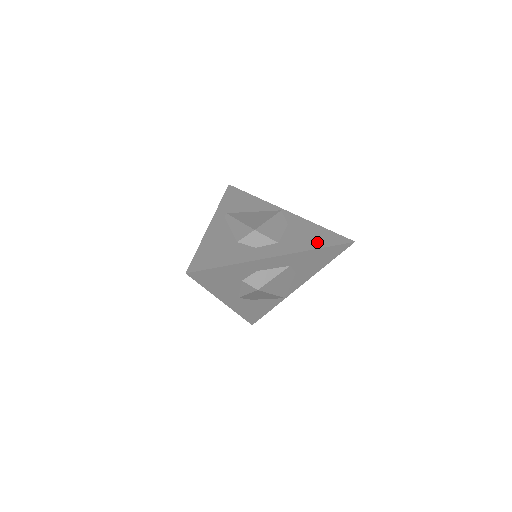
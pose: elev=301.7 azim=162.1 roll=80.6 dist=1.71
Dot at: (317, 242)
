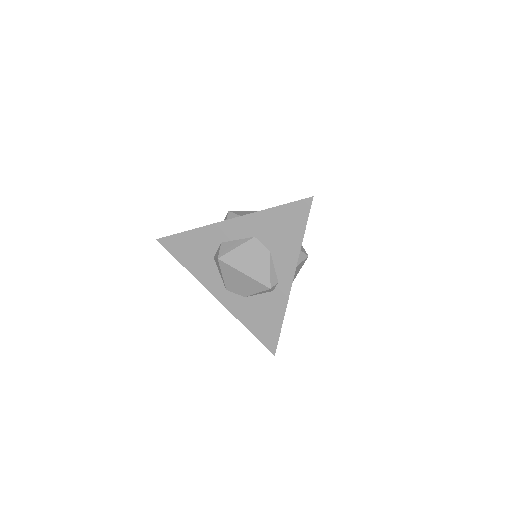
Dot at: occluded
